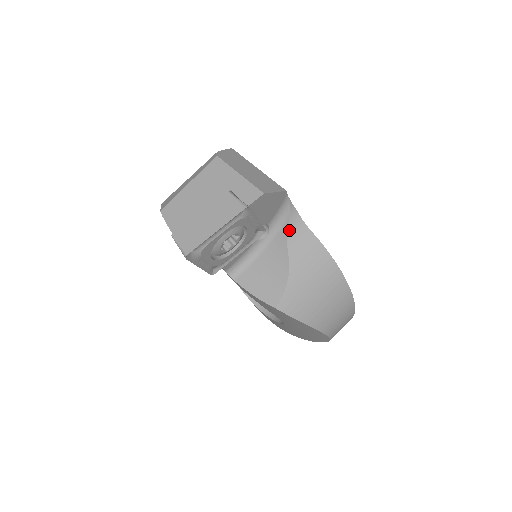
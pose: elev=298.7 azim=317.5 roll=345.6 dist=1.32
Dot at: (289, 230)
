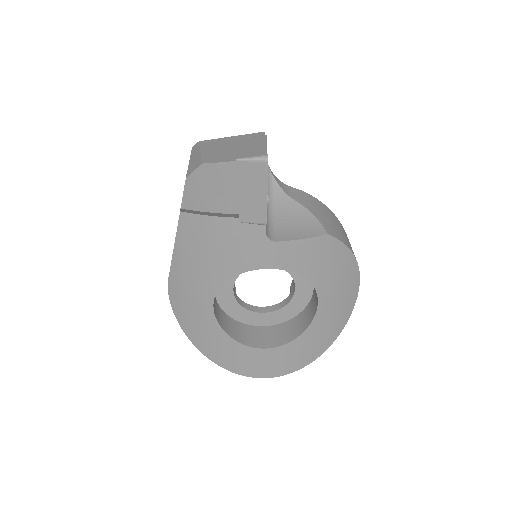
Dot at: (281, 187)
